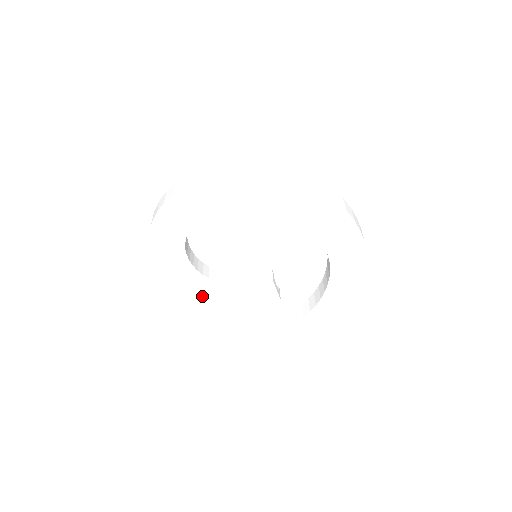
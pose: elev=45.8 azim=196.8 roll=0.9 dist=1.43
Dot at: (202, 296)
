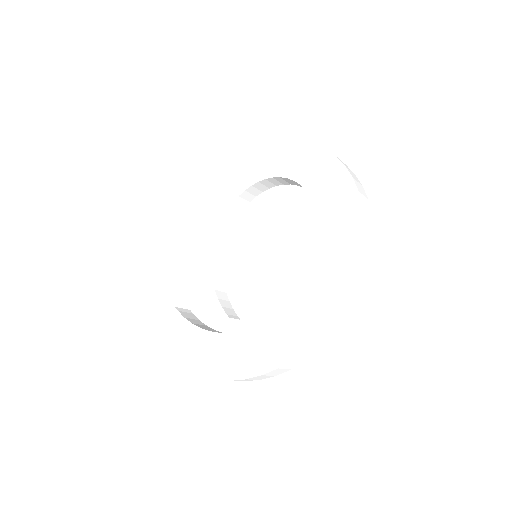
Dot at: (190, 254)
